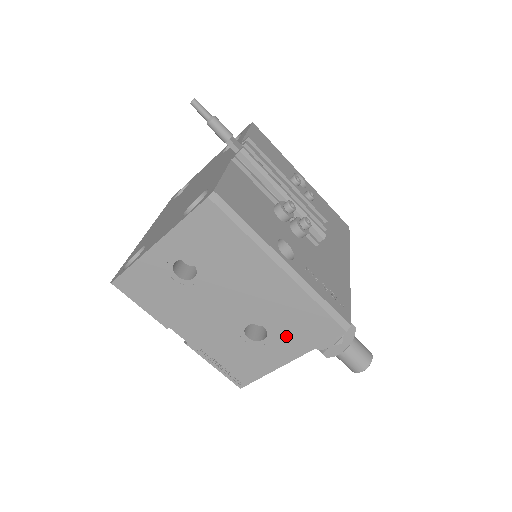
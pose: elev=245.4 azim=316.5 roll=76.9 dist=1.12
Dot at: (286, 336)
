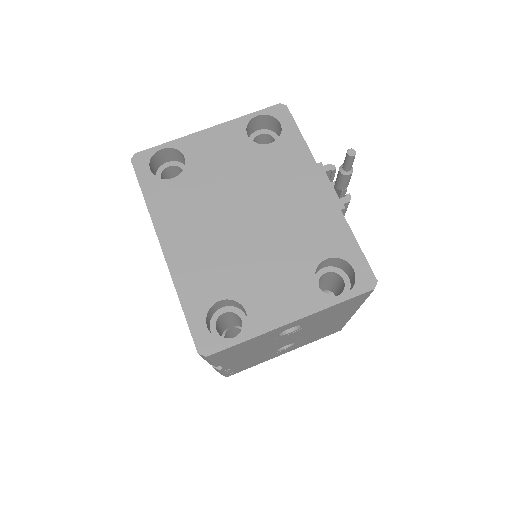
Dot at: (303, 343)
